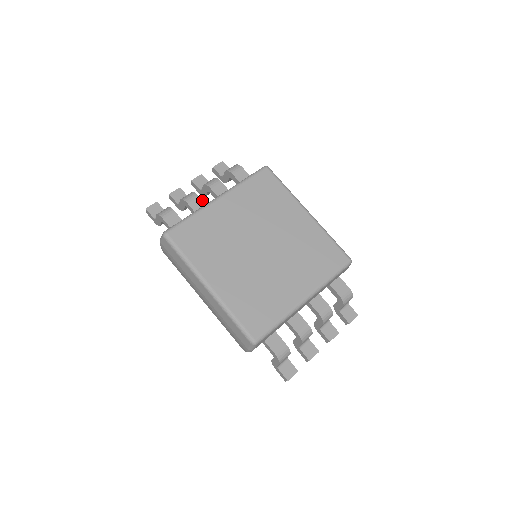
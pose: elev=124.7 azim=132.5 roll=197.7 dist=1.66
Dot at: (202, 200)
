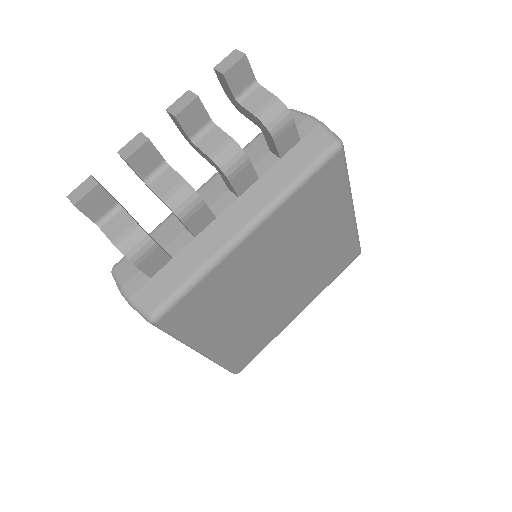
Dot at: (209, 209)
